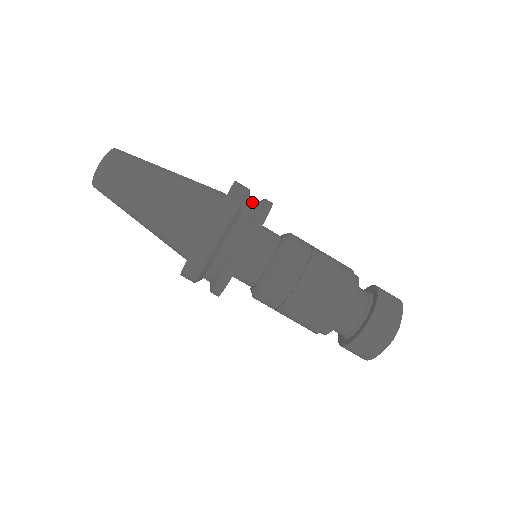
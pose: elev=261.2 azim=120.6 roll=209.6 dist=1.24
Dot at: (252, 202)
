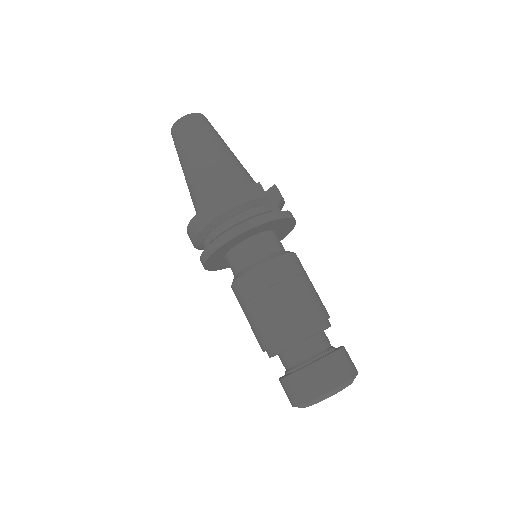
Dot at: (279, 209)
